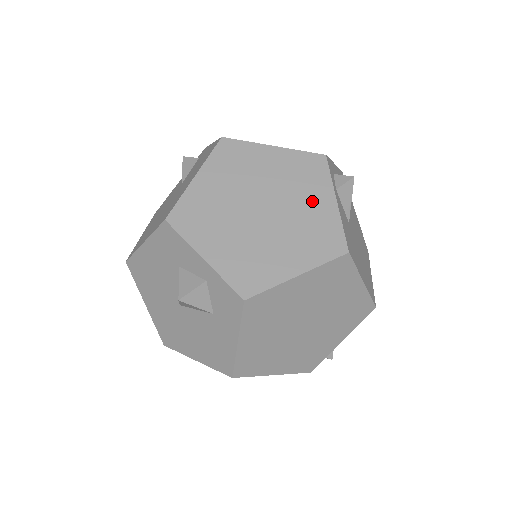
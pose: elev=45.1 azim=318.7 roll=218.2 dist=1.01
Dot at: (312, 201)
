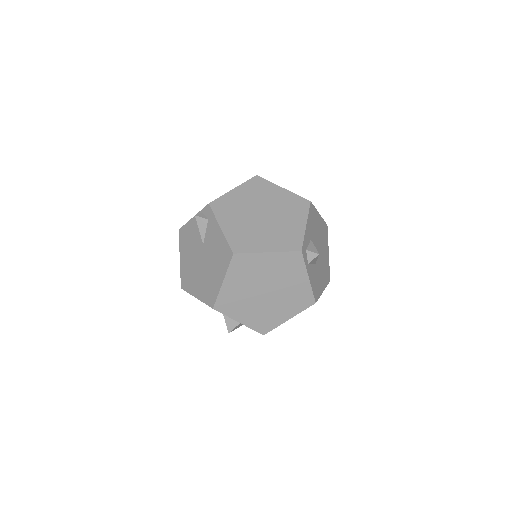
Dot at: (294, 281)
